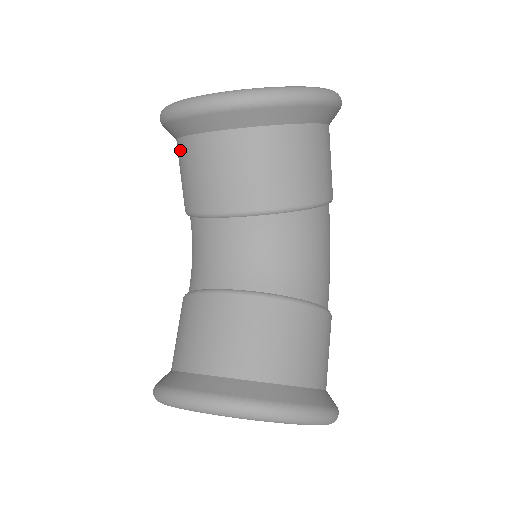
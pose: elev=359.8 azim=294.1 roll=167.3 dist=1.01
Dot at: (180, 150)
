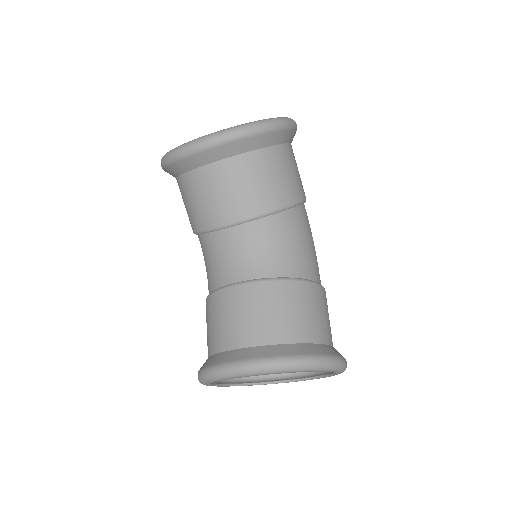
Dot at: (181, 185)
